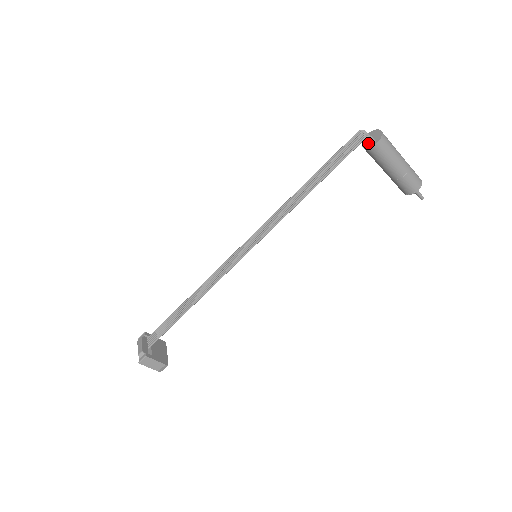
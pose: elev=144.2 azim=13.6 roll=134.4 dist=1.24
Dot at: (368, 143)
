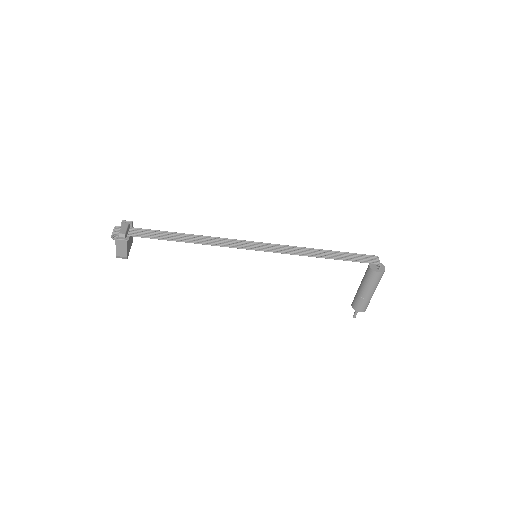
Dot at: (374, 267)
